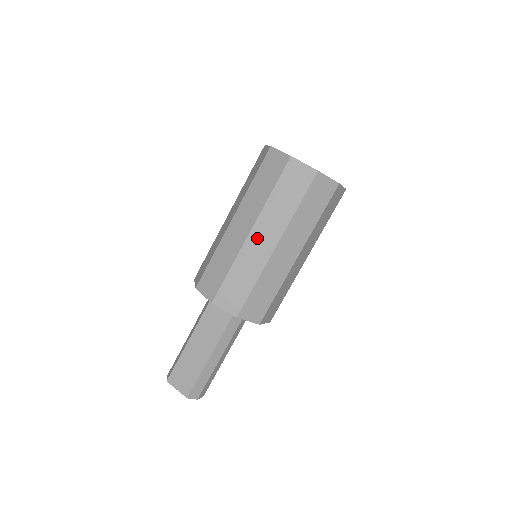
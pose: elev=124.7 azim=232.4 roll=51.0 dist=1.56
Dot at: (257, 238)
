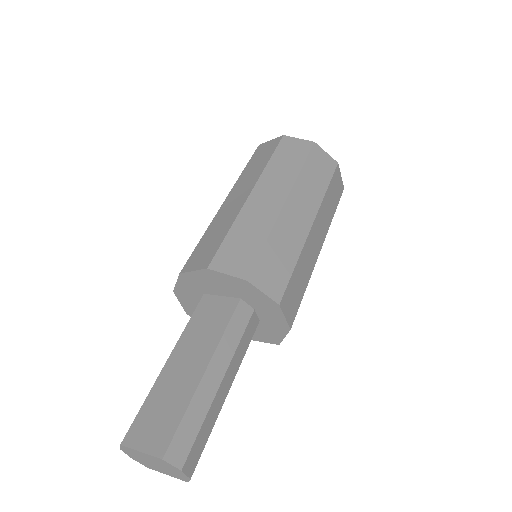
Dot at: (260, 197)
